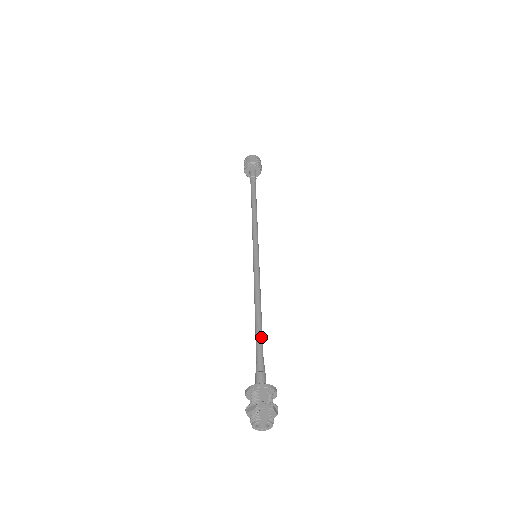
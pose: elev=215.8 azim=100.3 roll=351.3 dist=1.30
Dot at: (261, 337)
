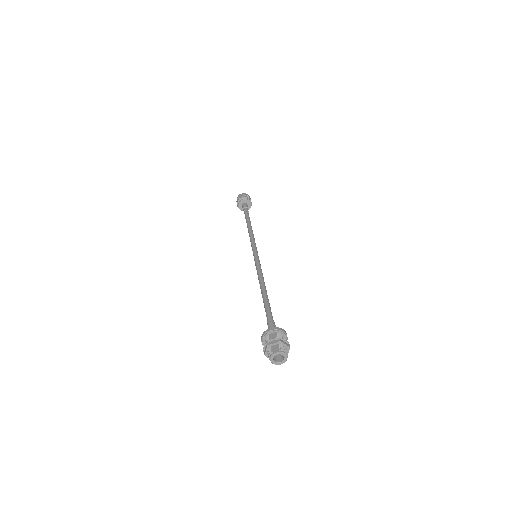
Dot at: (267, 303)
